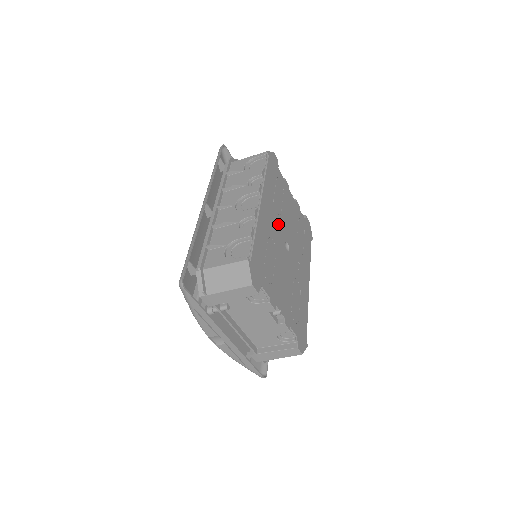
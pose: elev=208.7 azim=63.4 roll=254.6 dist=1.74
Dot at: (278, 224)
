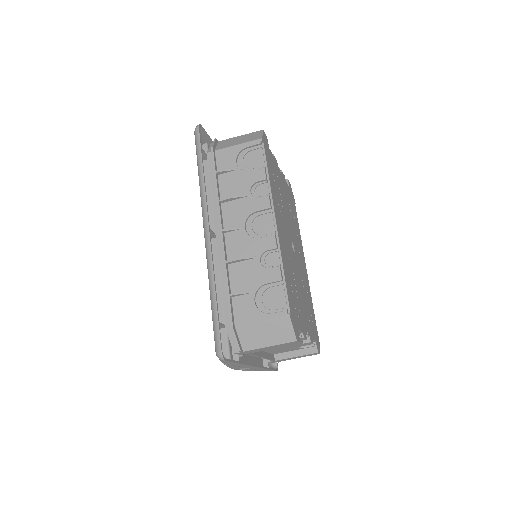
Dot at: (285, 229)
